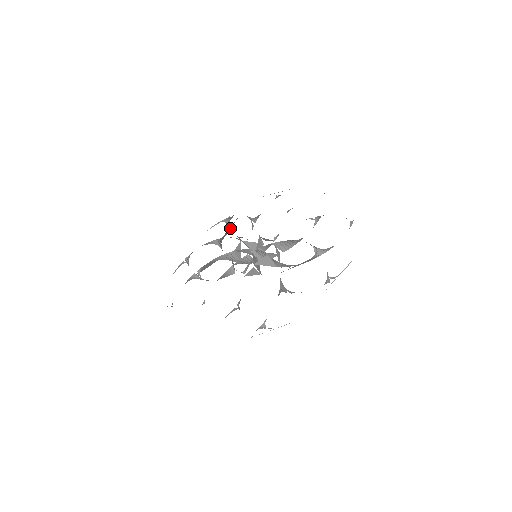
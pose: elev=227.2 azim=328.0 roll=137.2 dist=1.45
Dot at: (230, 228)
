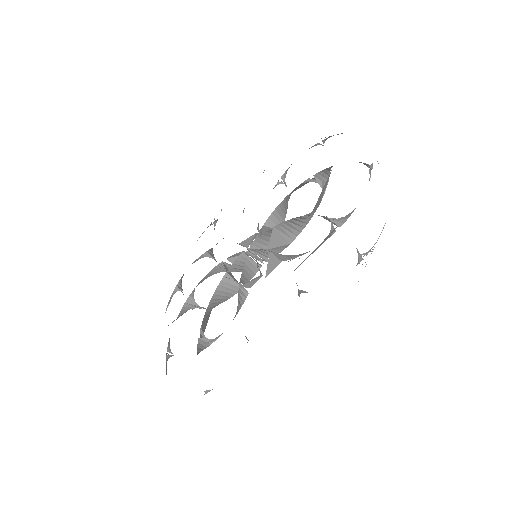
Dot at: occluded
